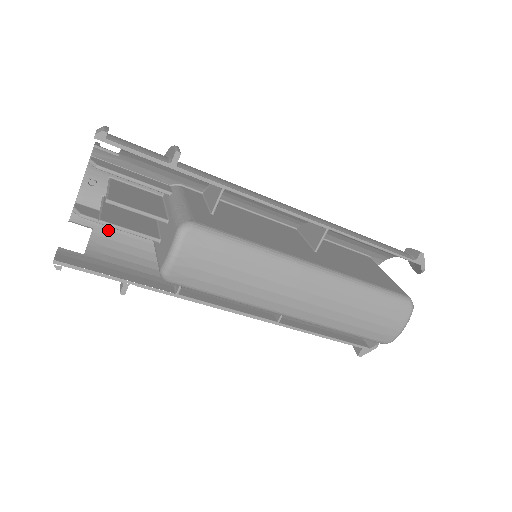
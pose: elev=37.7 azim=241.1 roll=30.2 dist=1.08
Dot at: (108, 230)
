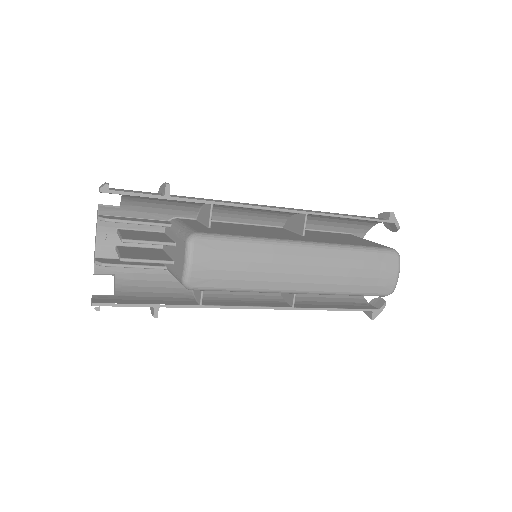
Dot at: (128, 273)
